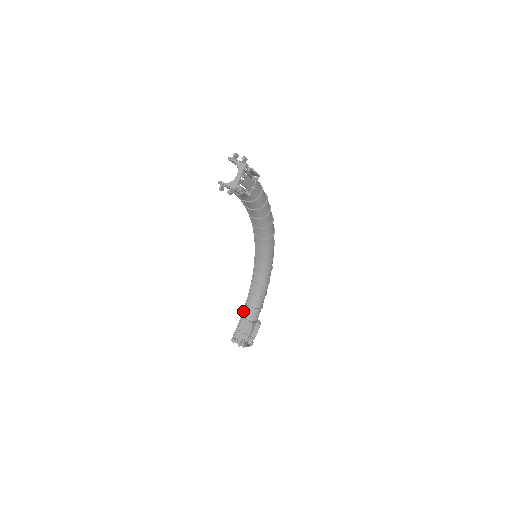
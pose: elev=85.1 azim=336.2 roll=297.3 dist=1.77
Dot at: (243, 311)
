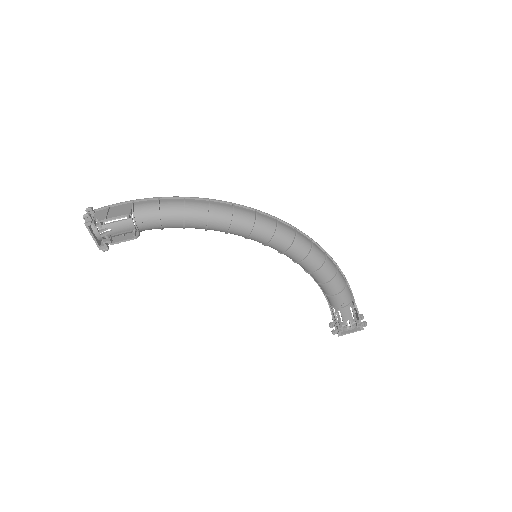
Dot at: (324, 295)
